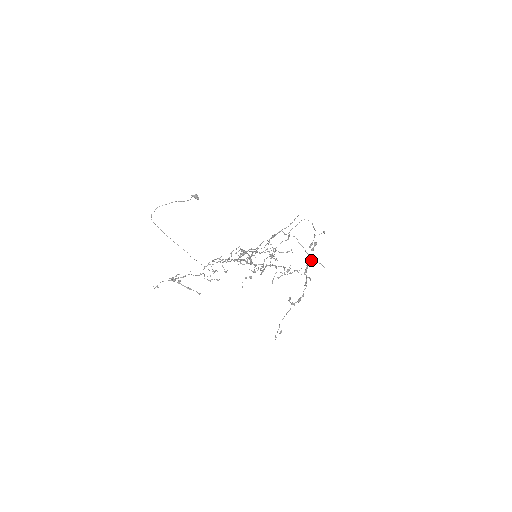
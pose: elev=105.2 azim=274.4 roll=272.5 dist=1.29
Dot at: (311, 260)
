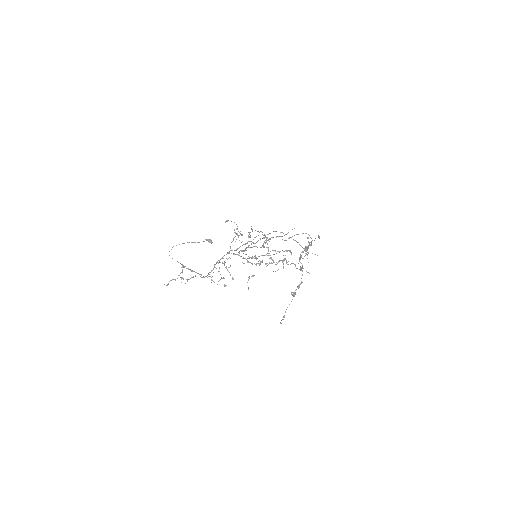
Dot at: (304, 249)
